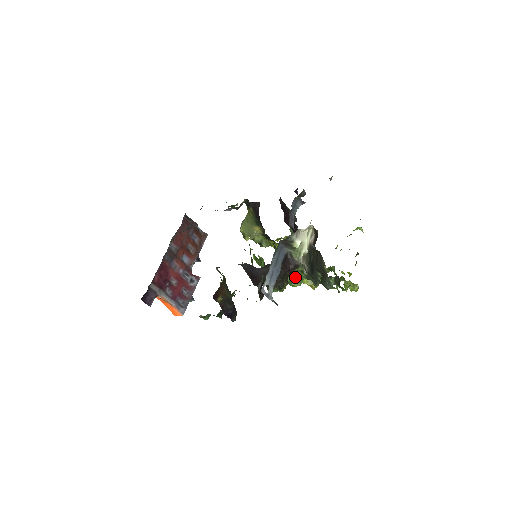
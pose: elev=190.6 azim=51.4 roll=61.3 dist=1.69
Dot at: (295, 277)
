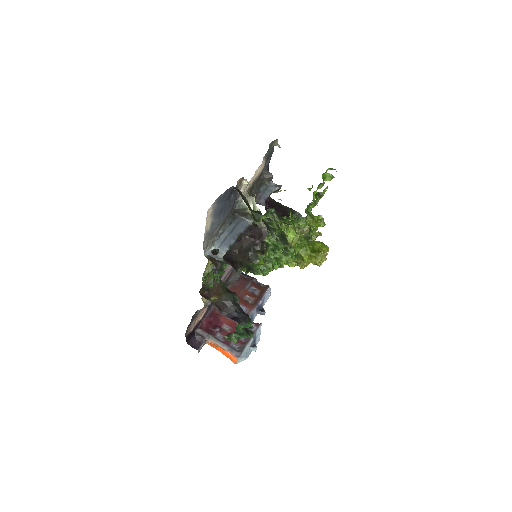
Dot at: (275, 249)
